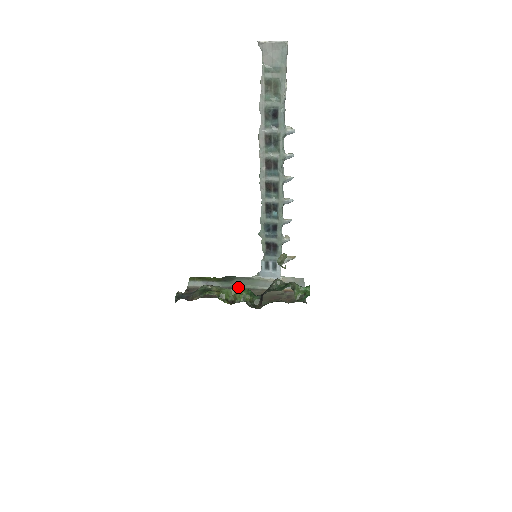
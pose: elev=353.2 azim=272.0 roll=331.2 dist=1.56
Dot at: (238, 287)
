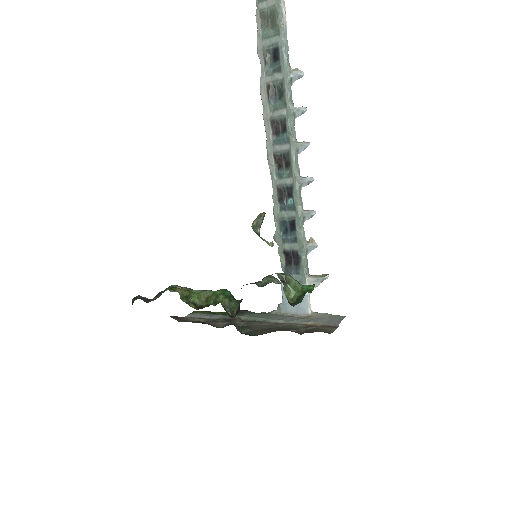
Dot at: (244, 319)
